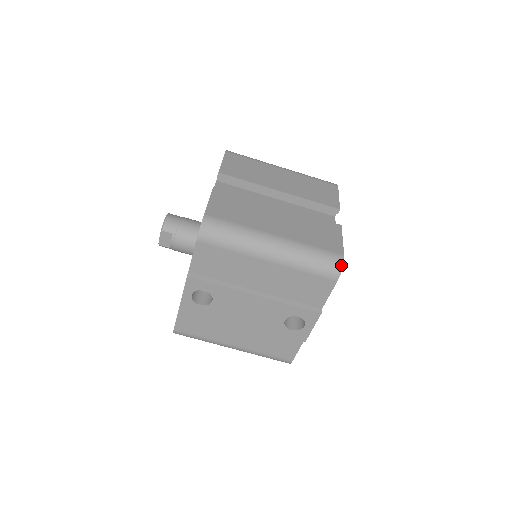
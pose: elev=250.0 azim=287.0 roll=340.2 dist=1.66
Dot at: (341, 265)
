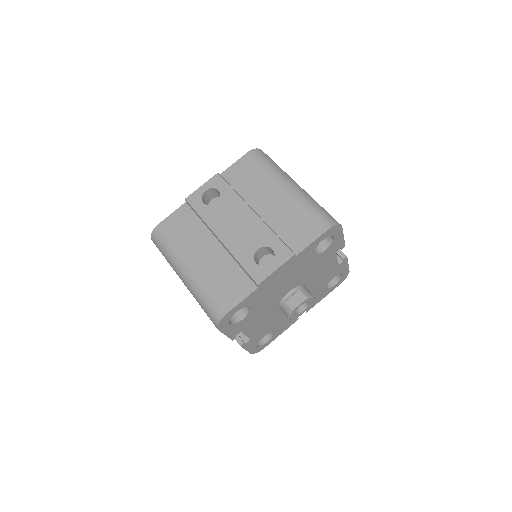
Dot at: (337, 223)
